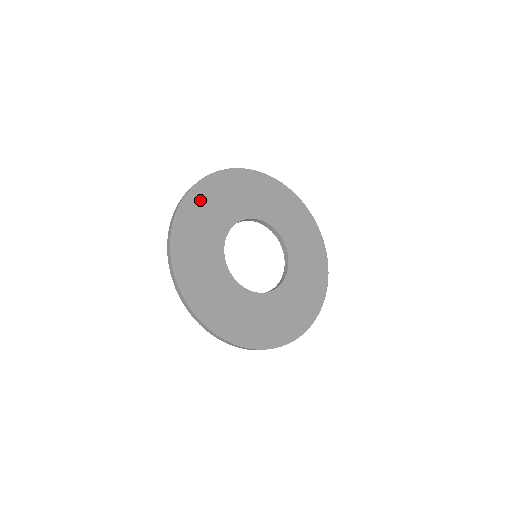
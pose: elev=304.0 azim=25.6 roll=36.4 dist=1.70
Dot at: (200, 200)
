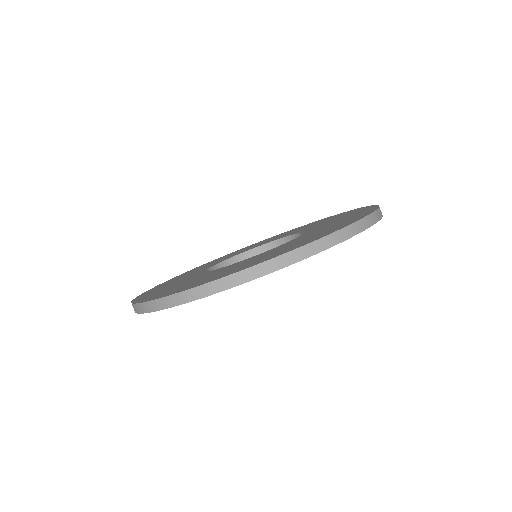
Dot at: occluded
